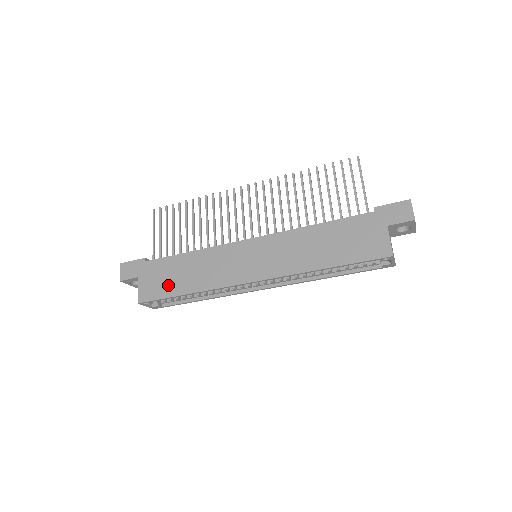
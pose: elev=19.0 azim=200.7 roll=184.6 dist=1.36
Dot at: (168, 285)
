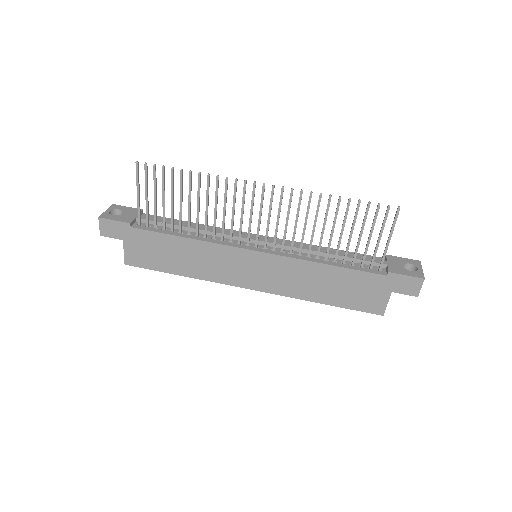
Dot at: (159, 260)
